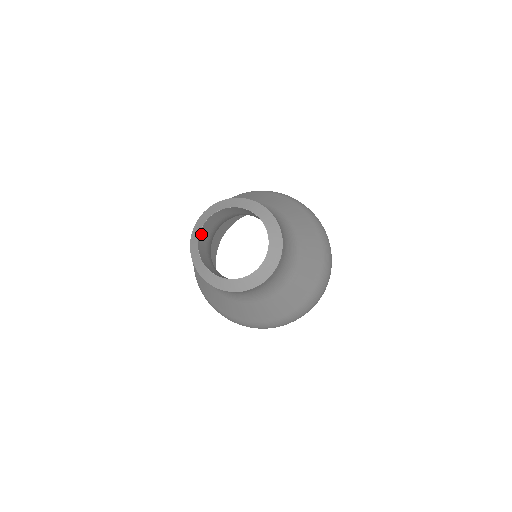
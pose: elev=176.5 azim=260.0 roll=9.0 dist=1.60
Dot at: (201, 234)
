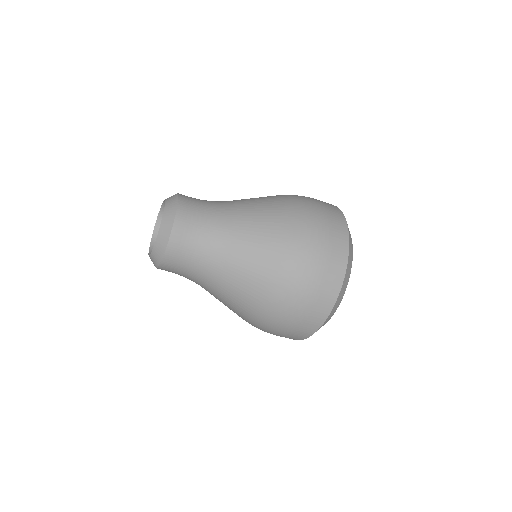
Dot at: occluded
